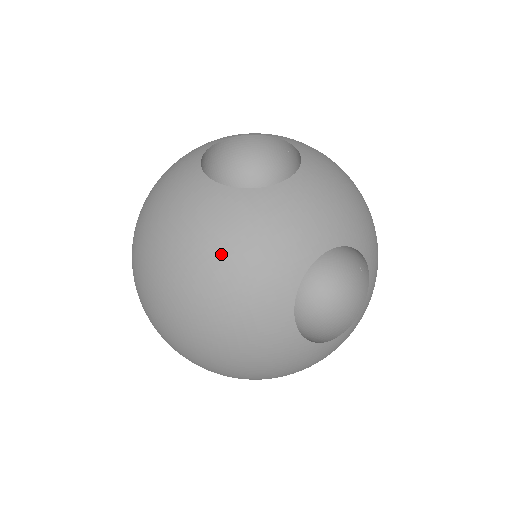
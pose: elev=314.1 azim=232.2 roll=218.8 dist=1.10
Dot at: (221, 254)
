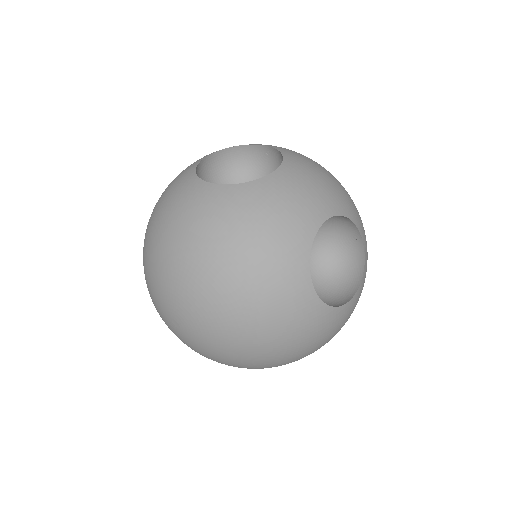
Dot at: (237, 240)
